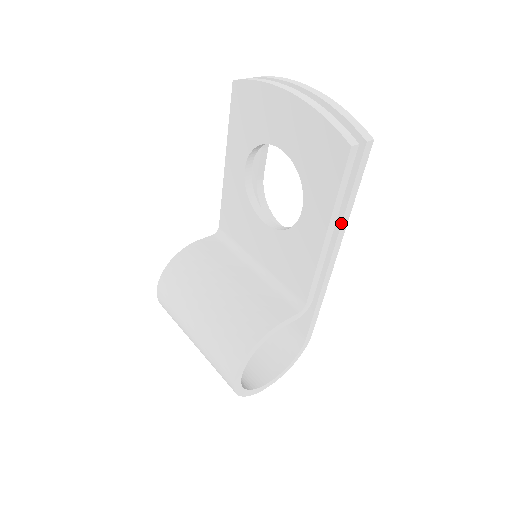
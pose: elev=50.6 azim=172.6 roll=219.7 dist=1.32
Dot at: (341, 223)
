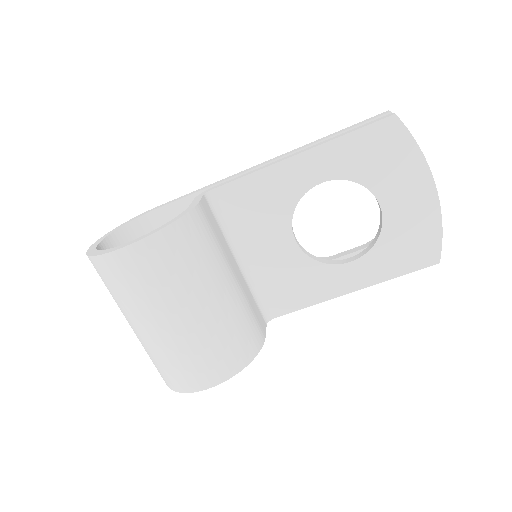
Dot at: occluded
